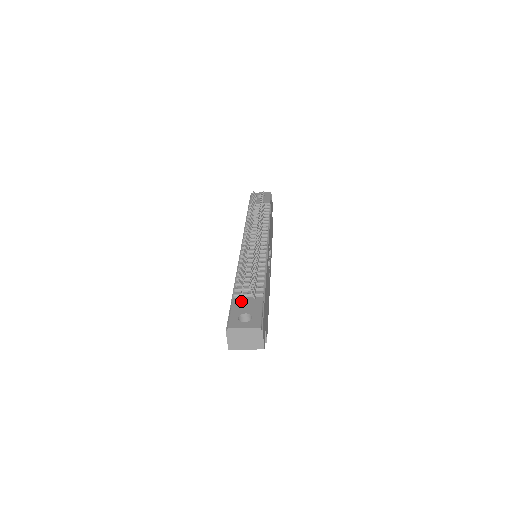
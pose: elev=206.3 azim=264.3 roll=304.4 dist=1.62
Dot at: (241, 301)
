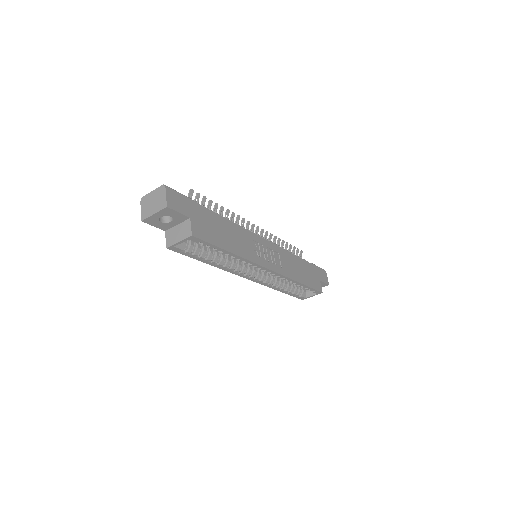
Dot at: occluded
